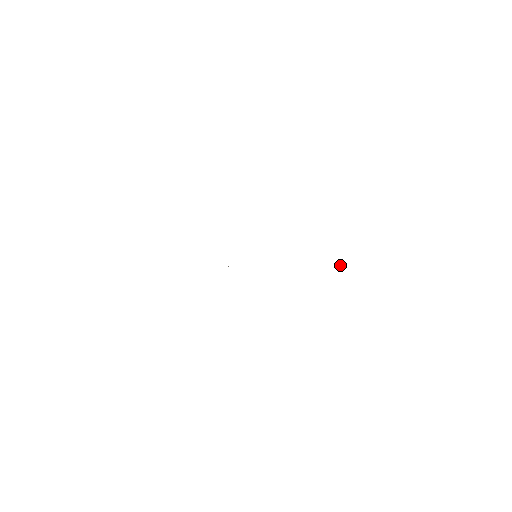
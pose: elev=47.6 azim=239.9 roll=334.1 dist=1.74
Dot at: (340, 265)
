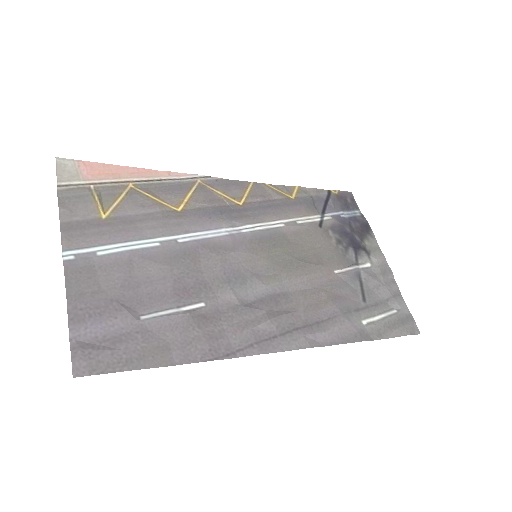
Dot at: (365, 322)
